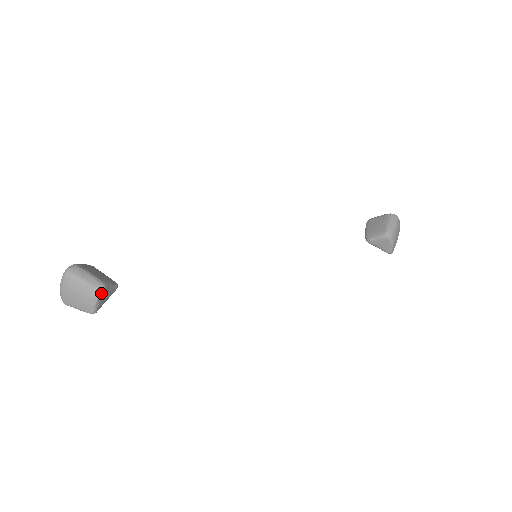
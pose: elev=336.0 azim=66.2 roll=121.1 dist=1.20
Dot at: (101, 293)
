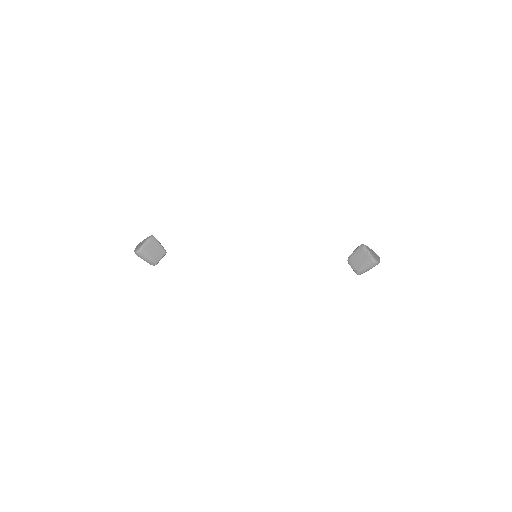
Dot at: occluded
